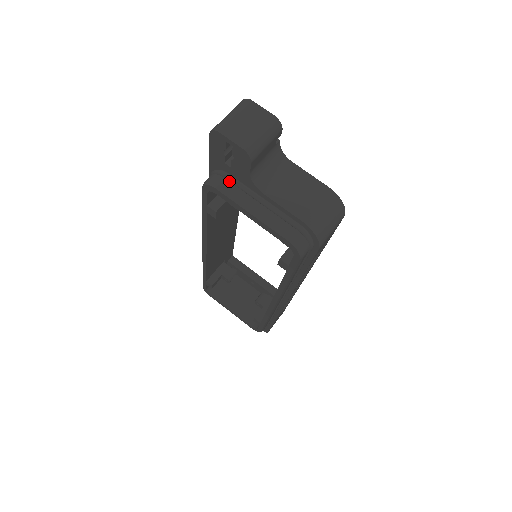
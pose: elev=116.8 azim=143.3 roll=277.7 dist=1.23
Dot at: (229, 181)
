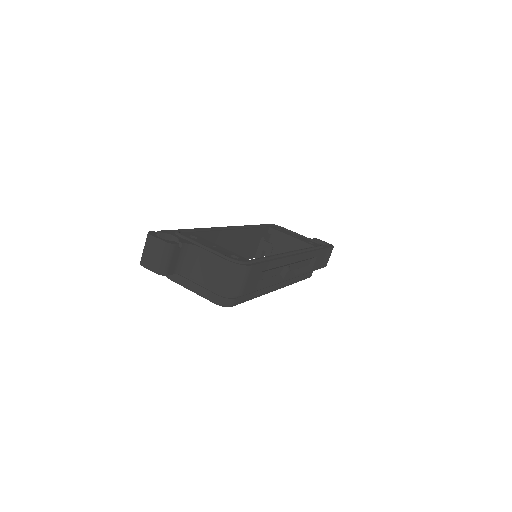
Dot at: occluded
